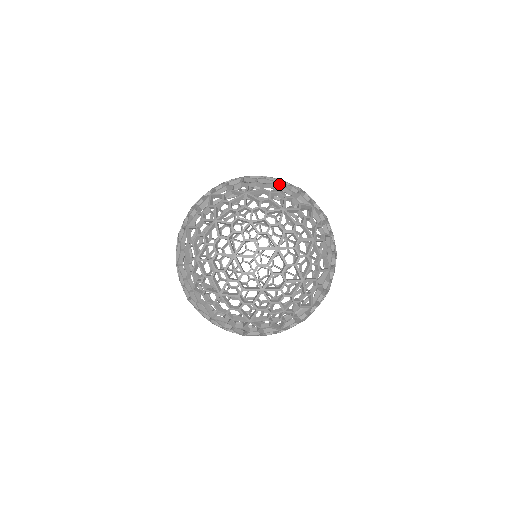
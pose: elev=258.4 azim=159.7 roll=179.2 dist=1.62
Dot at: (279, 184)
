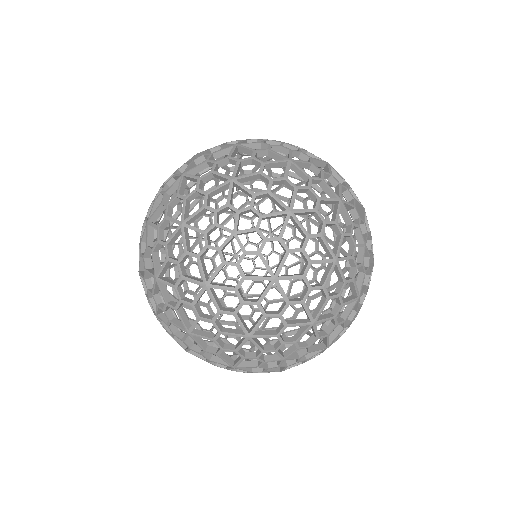
Dot at: (333, 260)
